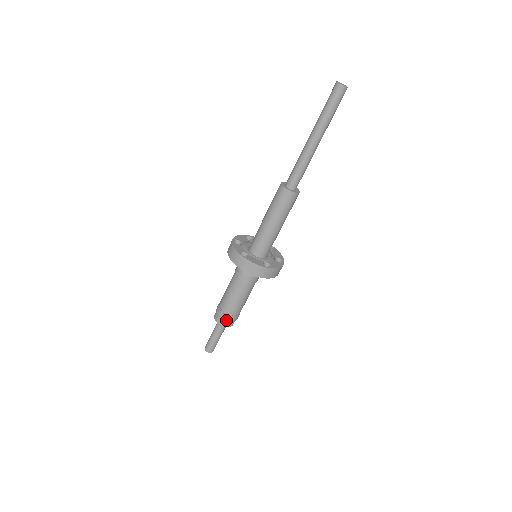
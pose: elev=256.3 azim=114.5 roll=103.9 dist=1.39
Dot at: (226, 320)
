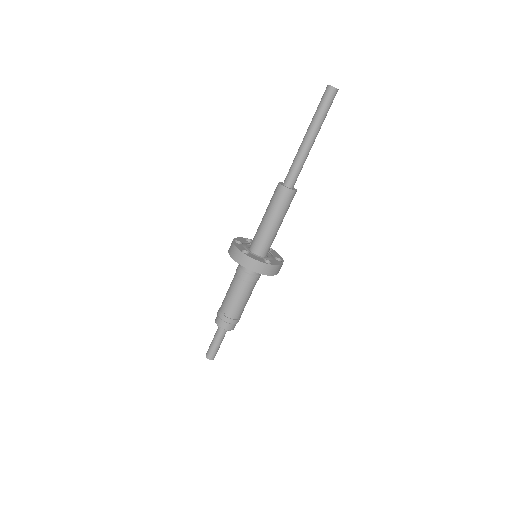
Dot at: (227, 322)
